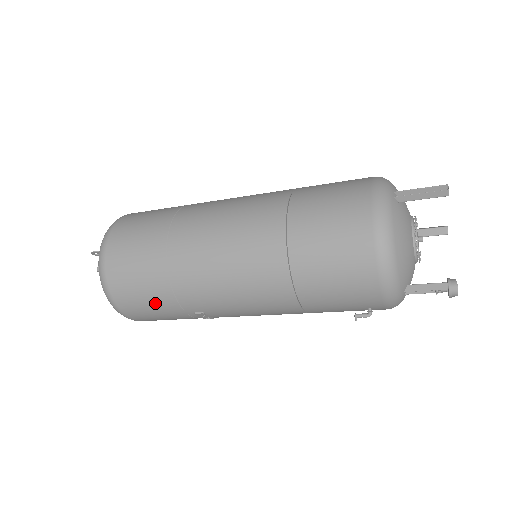
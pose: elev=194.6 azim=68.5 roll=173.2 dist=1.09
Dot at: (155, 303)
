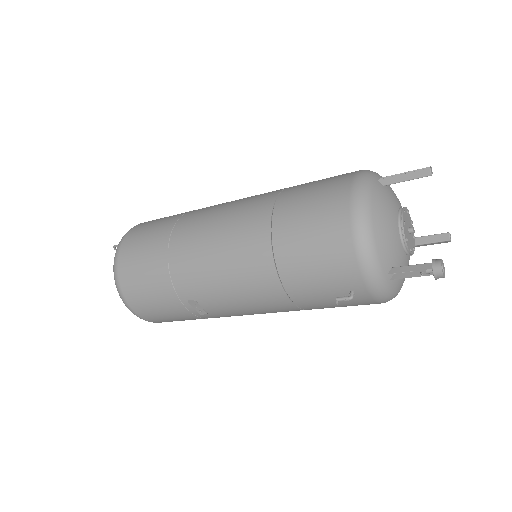
Dot at: (154, 288)
